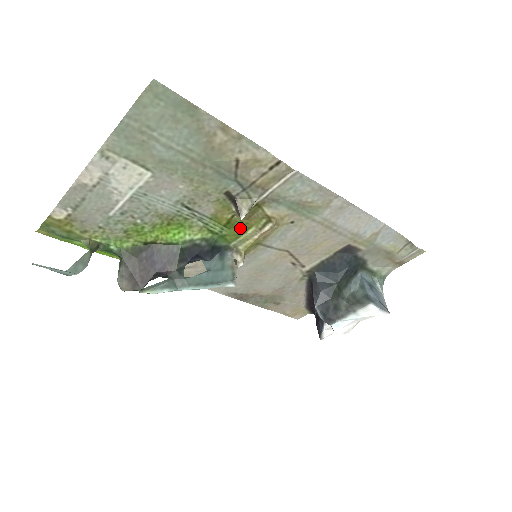
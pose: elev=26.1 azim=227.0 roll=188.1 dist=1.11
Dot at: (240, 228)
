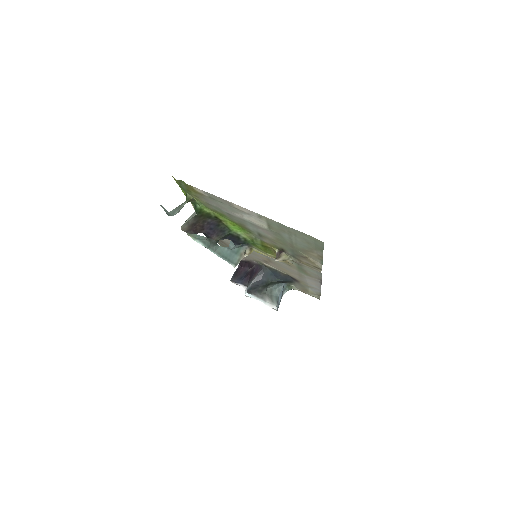
Dot at: (267, 250)
